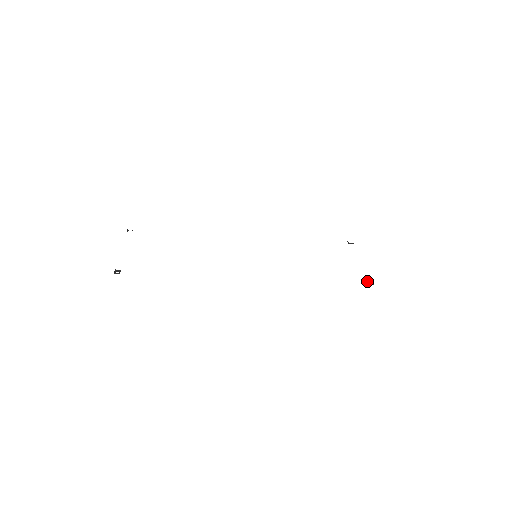
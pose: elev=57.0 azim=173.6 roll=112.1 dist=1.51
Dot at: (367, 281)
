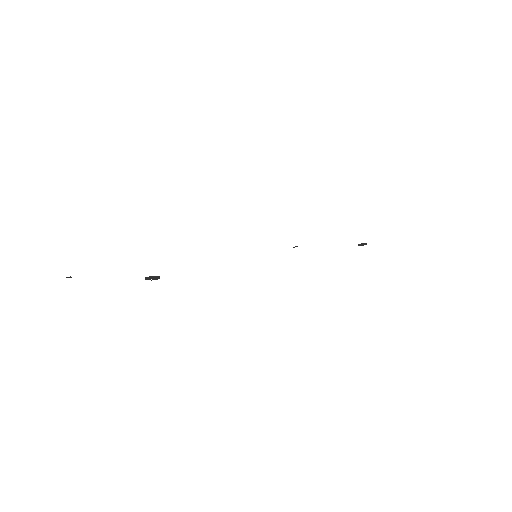
Dot at: (360, 244)
